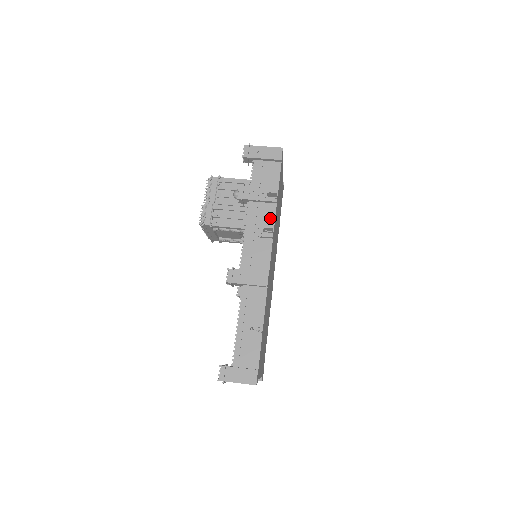
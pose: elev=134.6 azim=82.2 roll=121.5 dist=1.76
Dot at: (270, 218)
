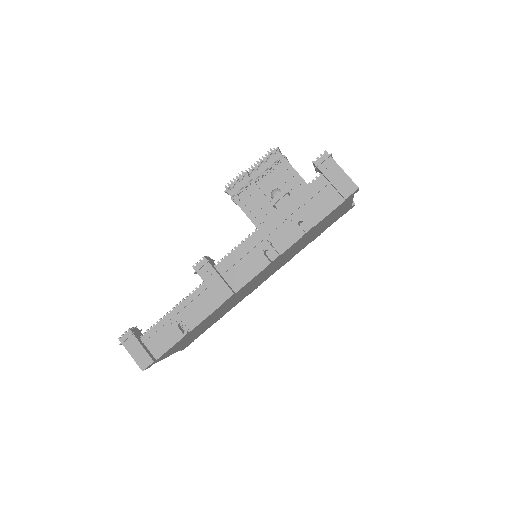
Dot at: (283, 245)
